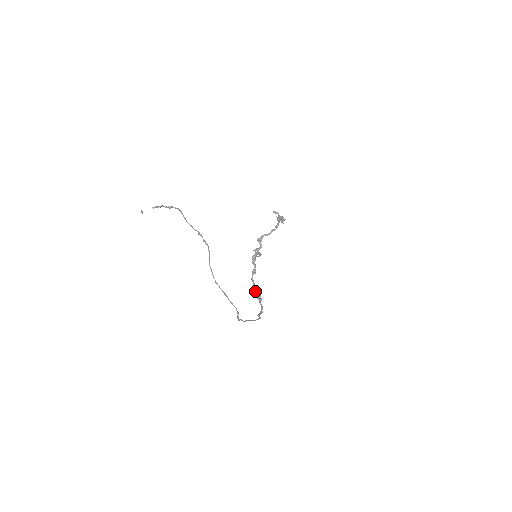
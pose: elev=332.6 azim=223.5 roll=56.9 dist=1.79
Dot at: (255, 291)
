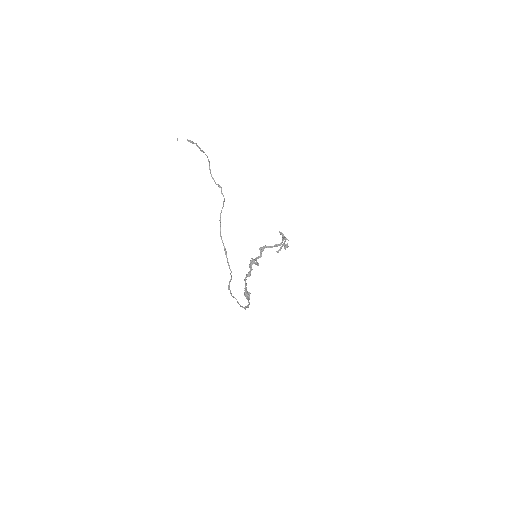
Dot at: (245, 290)
